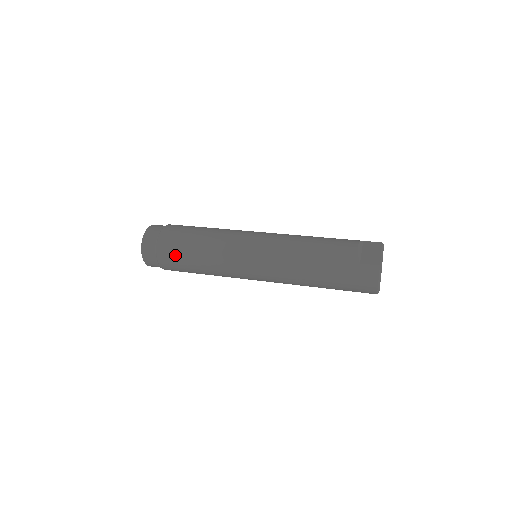
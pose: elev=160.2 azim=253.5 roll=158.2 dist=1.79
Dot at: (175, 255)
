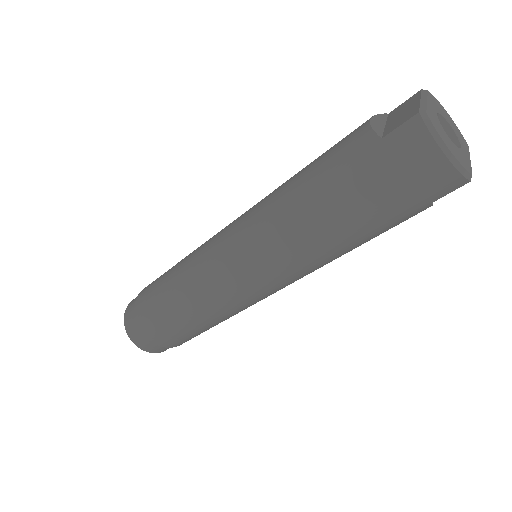
Dot at: (155, 316)
